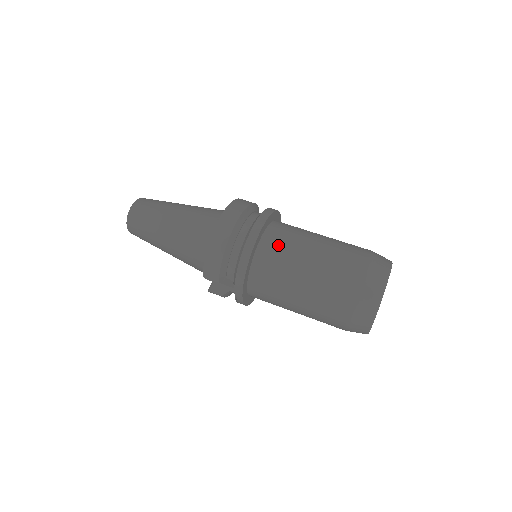
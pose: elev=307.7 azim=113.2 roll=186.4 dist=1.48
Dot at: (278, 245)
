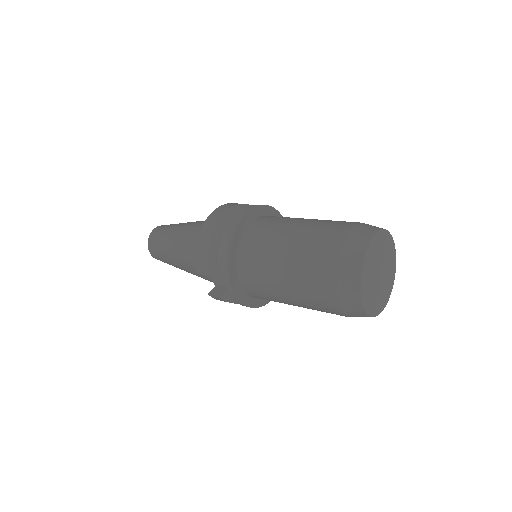
Dot at: (263, 227)
